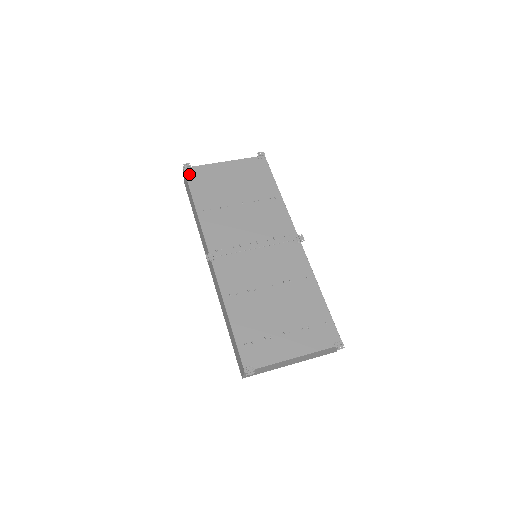
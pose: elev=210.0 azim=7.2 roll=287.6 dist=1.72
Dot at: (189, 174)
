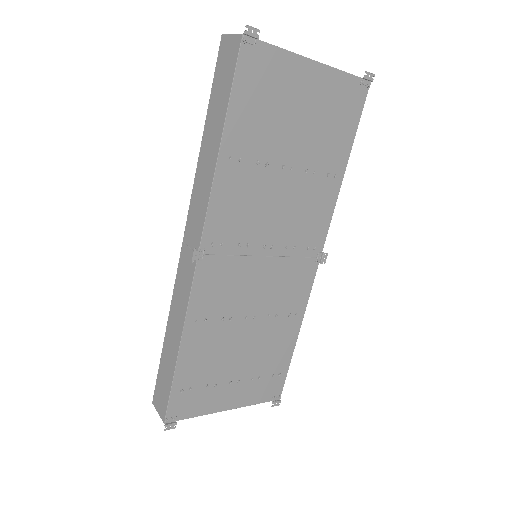
Dot at: (245, 57)
